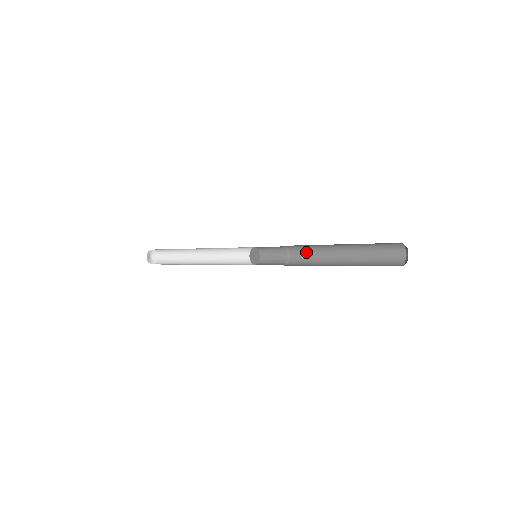
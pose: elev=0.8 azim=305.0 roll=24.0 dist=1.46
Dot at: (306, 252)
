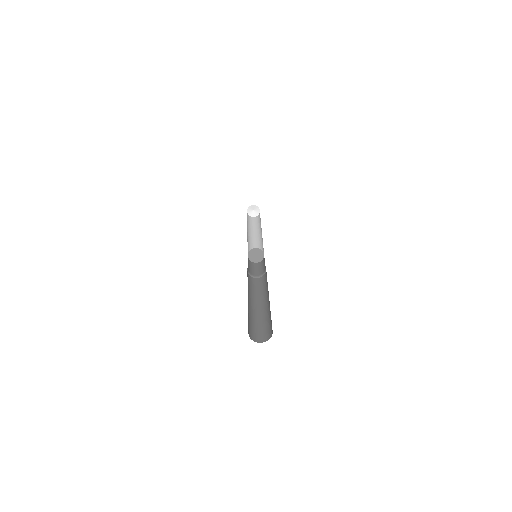
Dot at: occluded
